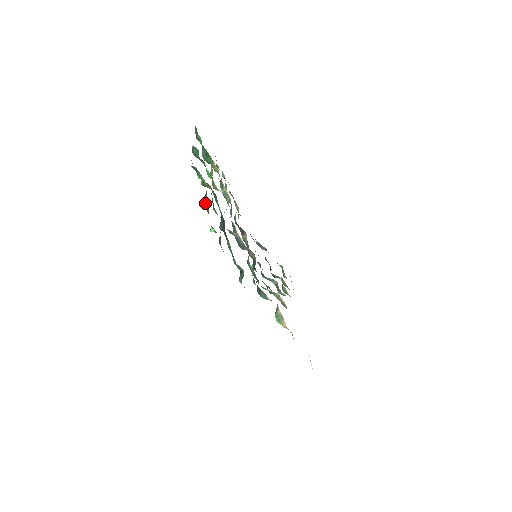
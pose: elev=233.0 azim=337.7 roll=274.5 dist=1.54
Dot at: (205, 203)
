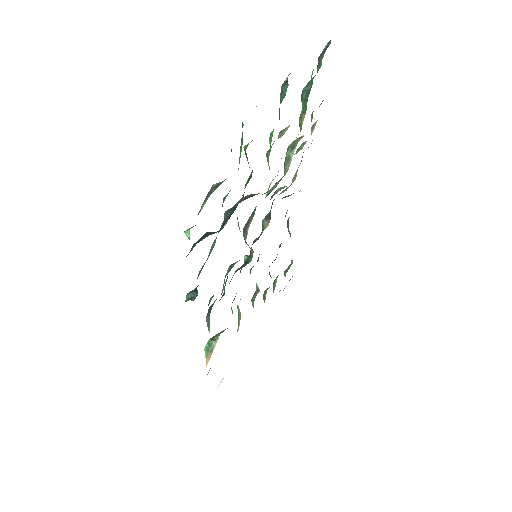
Dot at: (207, 195)
